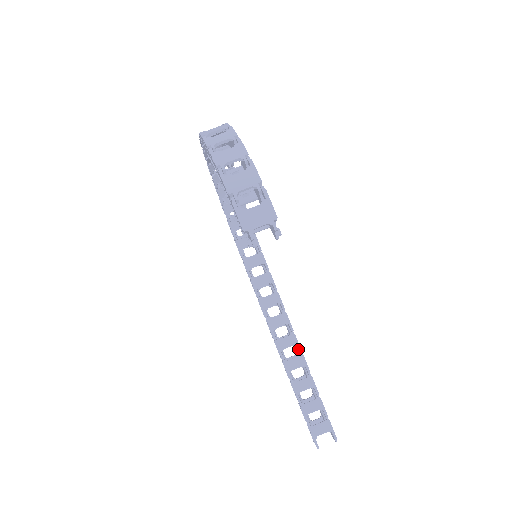
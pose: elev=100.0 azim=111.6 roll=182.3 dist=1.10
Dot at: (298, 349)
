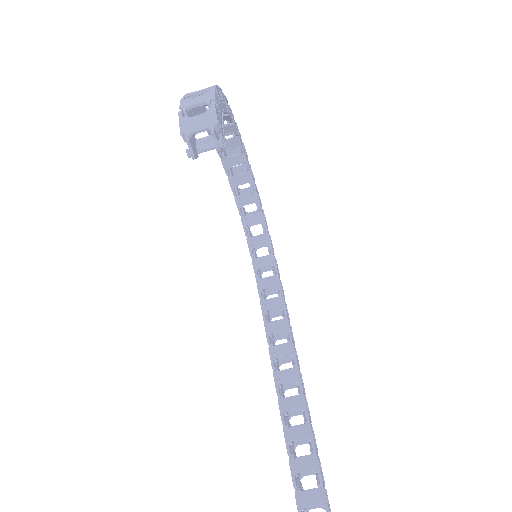
Dot at: (300, 387)
